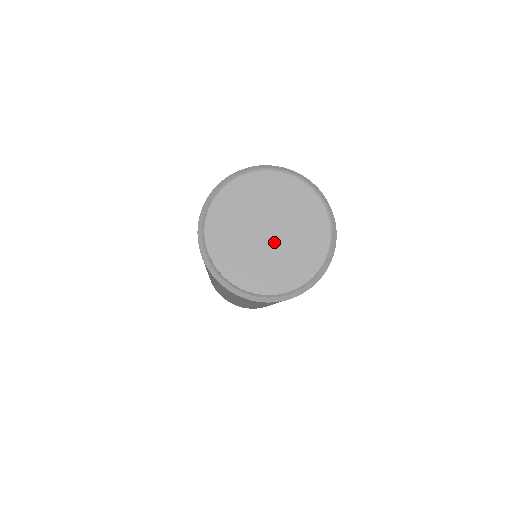
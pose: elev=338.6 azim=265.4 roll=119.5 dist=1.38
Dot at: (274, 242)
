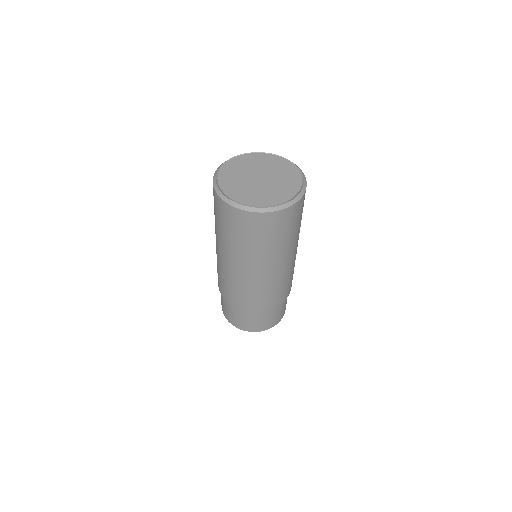
Dot at: (268, 179)
